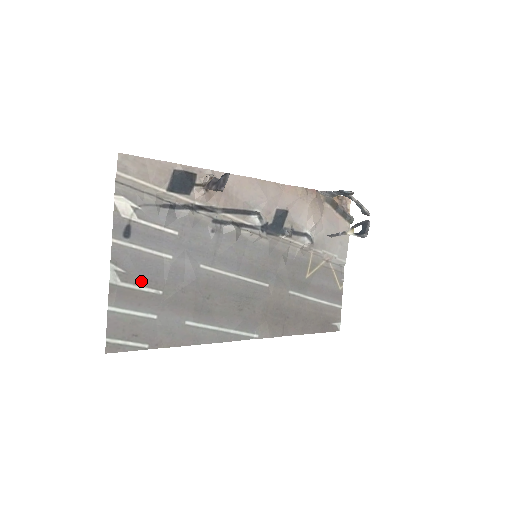
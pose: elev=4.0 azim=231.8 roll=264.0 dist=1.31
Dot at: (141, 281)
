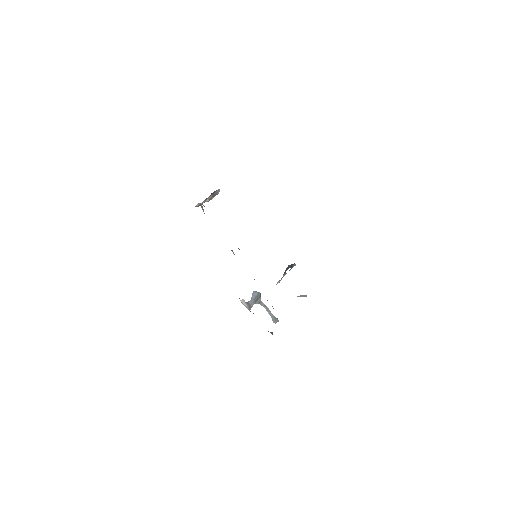
Dot at: occluded
